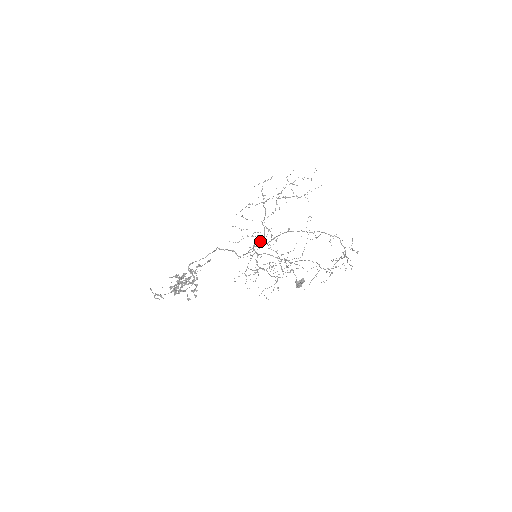
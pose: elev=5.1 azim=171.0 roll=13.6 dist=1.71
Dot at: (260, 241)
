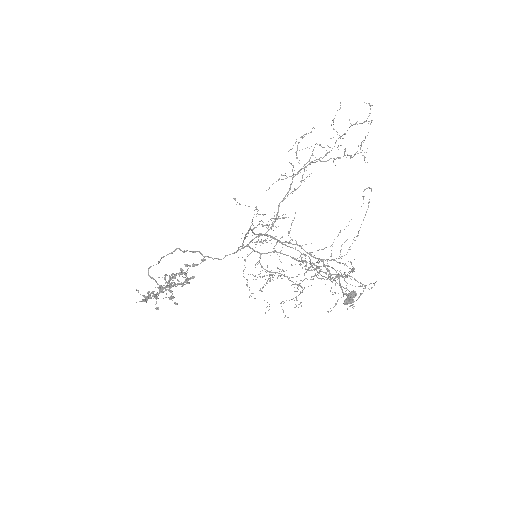
Dot at: occluded
